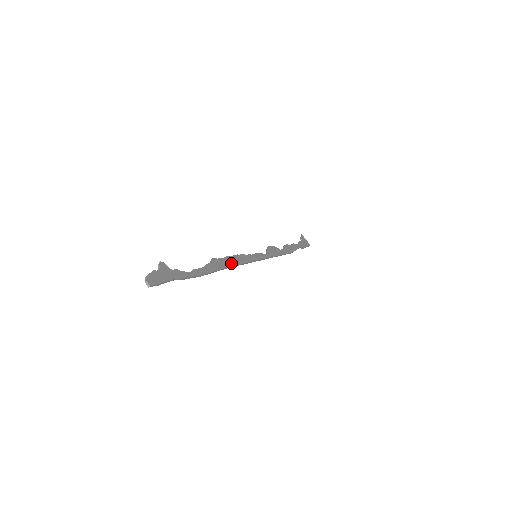
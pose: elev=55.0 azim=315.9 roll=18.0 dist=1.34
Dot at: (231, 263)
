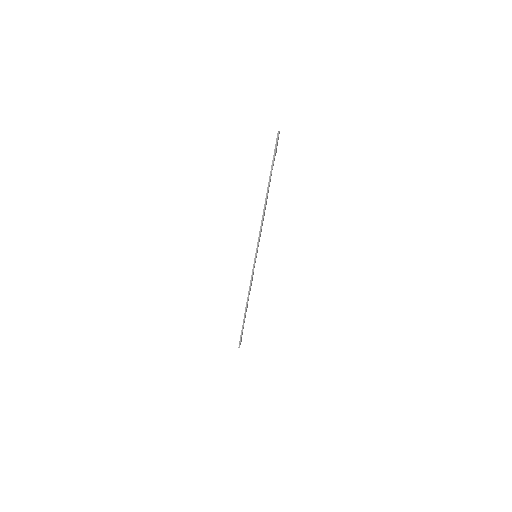
Dot at: (263, 220)
